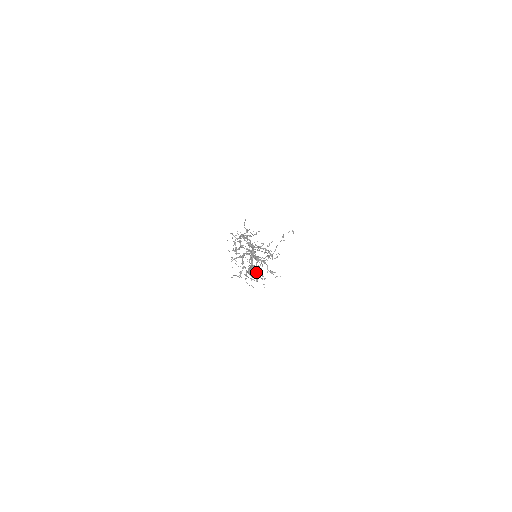
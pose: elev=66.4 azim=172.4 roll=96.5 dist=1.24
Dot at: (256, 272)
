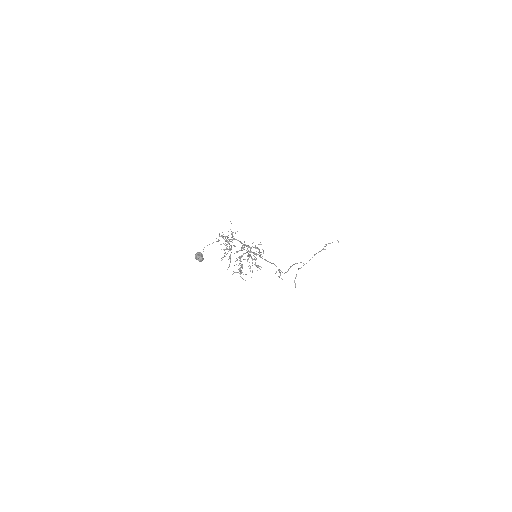
Dot at: (198, 256)
